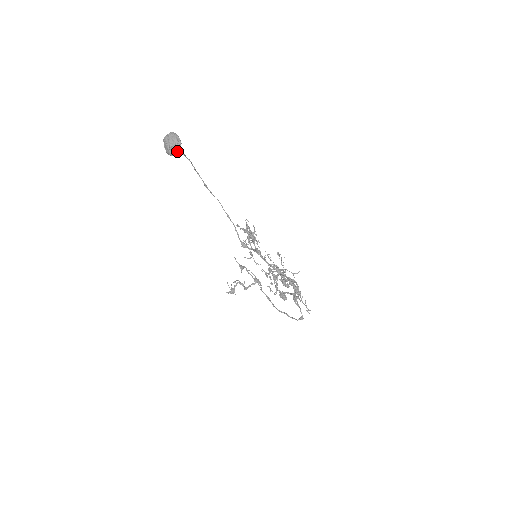
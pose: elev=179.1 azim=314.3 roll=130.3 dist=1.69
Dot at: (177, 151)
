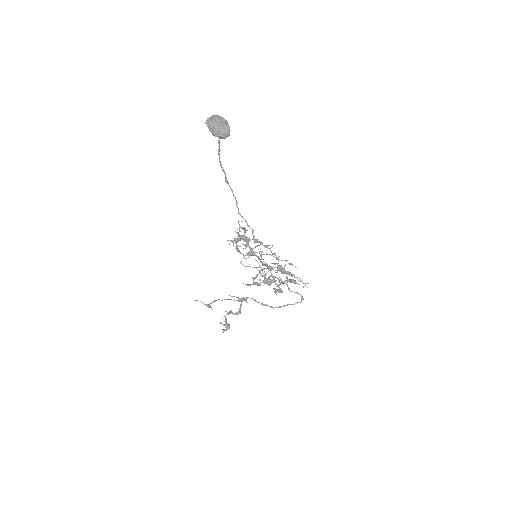
Dot at: occluded
